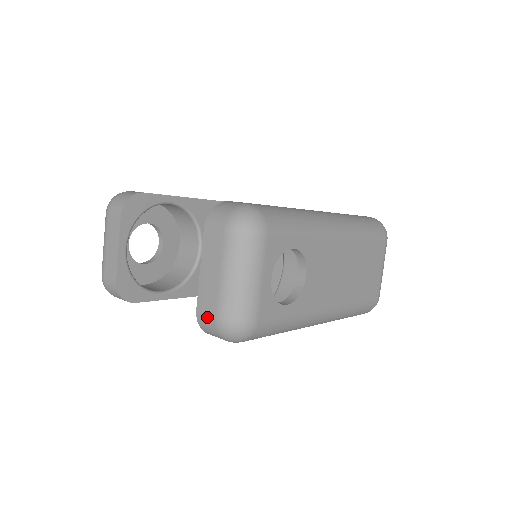
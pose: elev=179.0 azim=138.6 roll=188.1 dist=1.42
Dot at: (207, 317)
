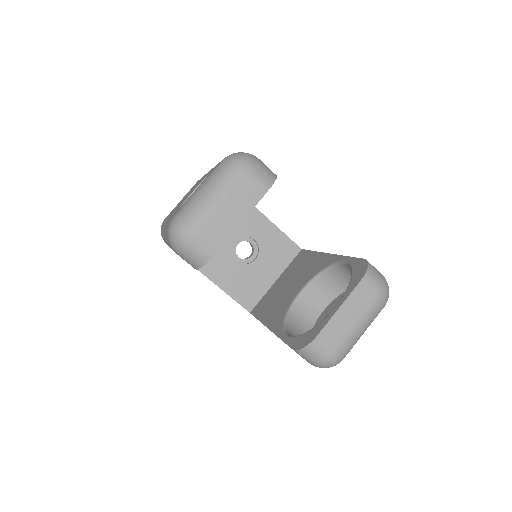
Dot at: (325, 347)
